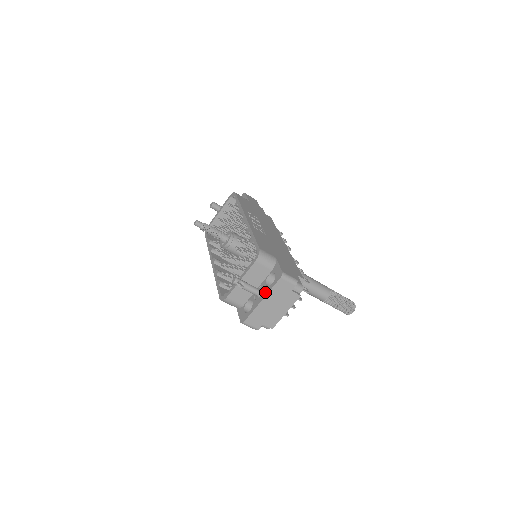
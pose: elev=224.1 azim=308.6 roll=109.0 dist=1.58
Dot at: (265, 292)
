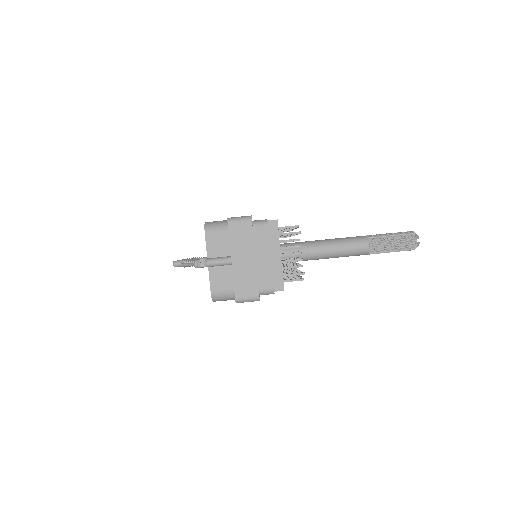
Dot at: occluded
